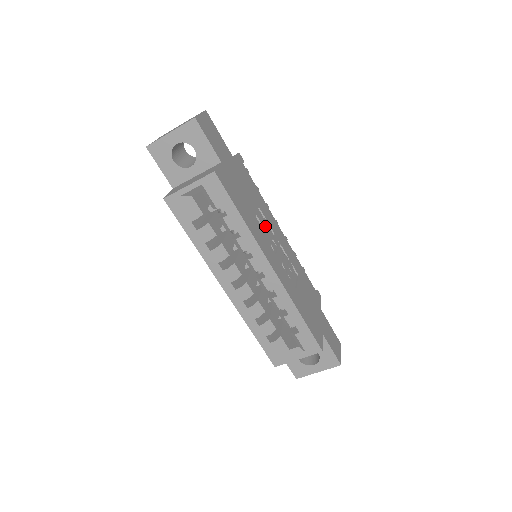
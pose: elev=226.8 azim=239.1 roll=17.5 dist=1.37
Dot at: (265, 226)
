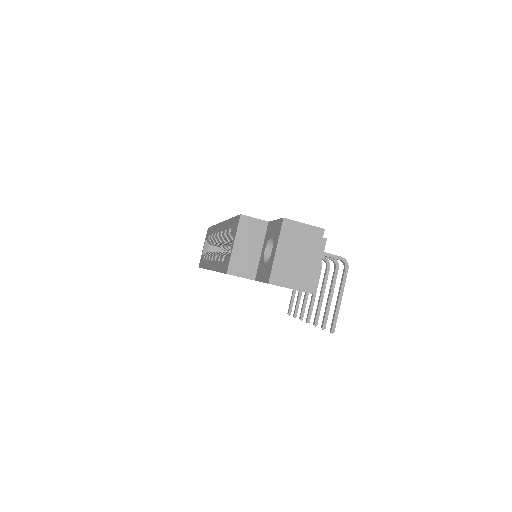
Dot at: occluded
